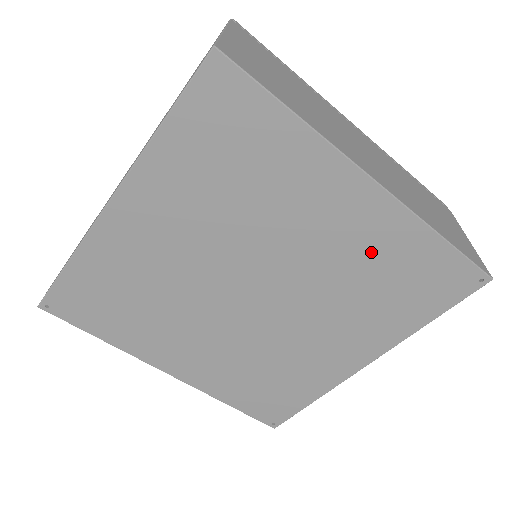
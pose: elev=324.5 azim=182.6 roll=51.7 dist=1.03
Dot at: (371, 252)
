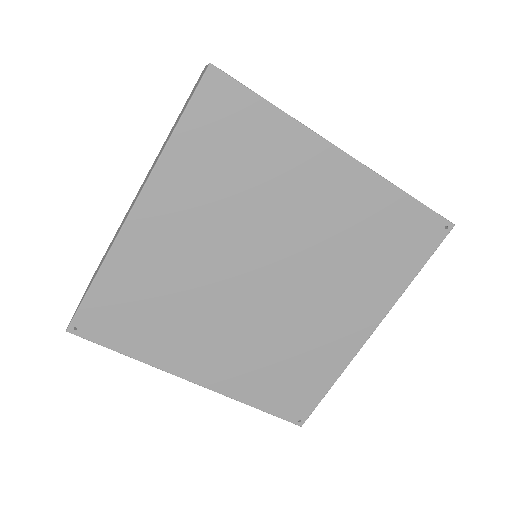
Dot at: (355, 218)
